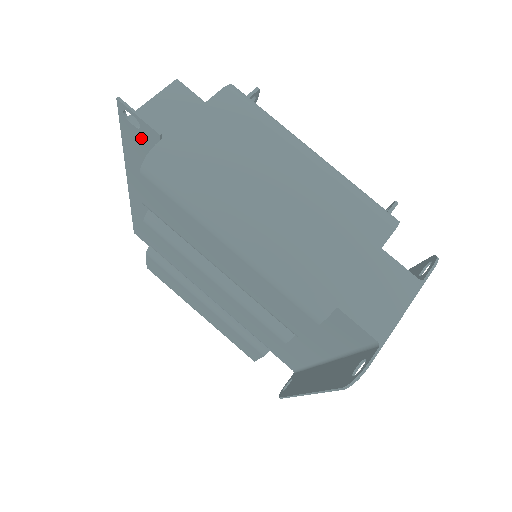
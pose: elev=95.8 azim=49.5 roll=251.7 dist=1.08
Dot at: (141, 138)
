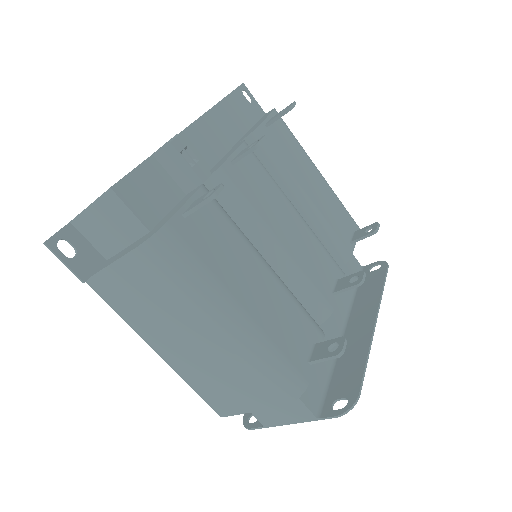
Dot at: (85, 247)
